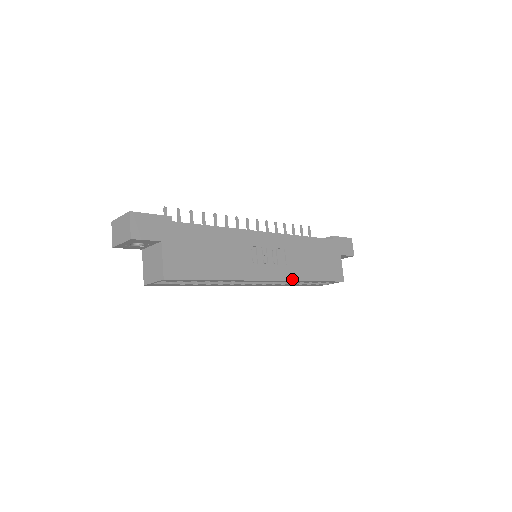
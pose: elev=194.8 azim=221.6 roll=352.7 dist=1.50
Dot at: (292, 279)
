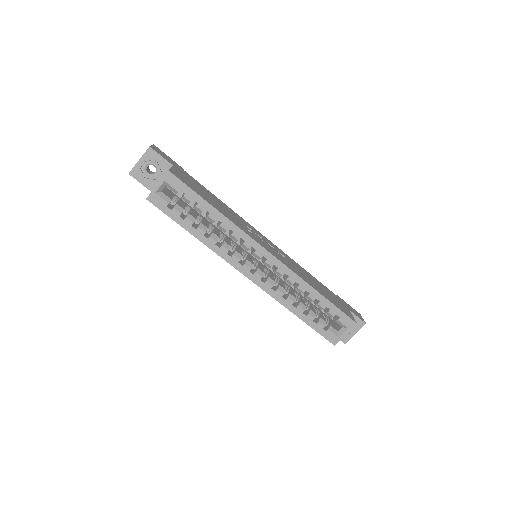
Dot at: (294, 272)
